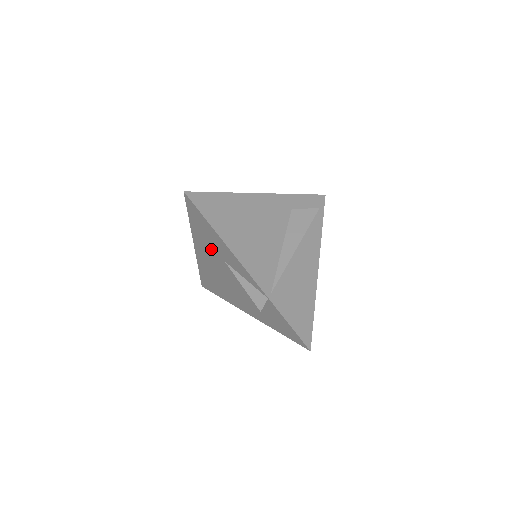
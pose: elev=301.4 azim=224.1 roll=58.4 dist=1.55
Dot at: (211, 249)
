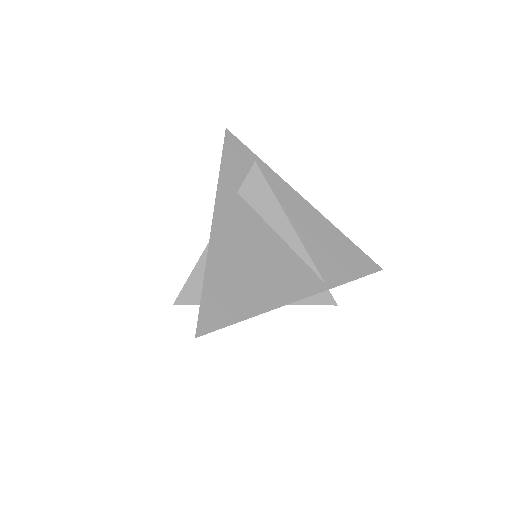
Dot at: occluded
